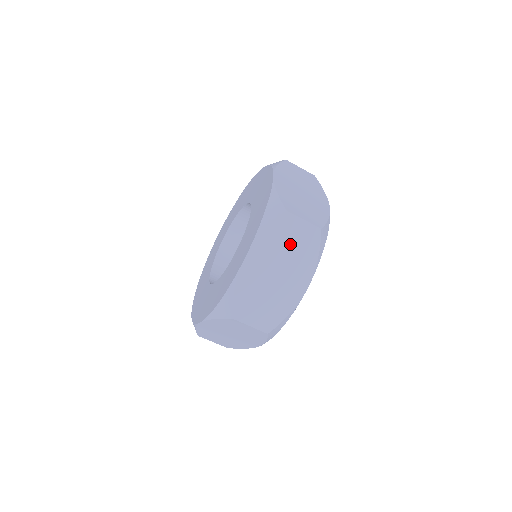
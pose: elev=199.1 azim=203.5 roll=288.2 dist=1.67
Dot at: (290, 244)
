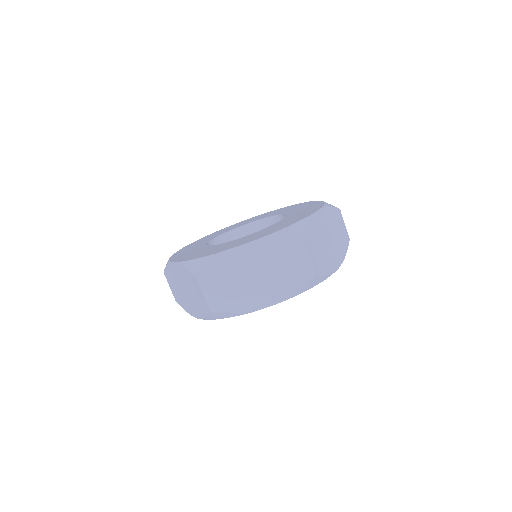
Dot at: (337, 230)
